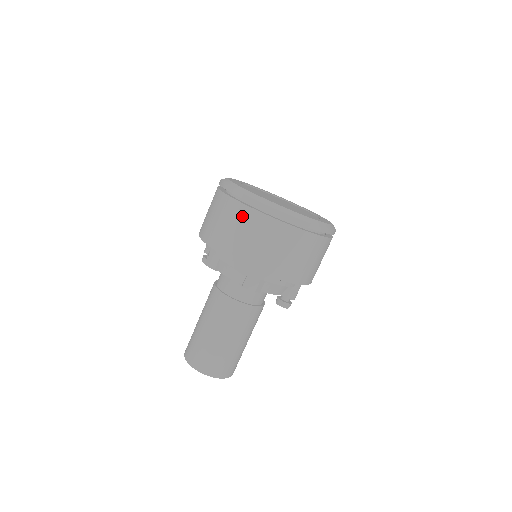
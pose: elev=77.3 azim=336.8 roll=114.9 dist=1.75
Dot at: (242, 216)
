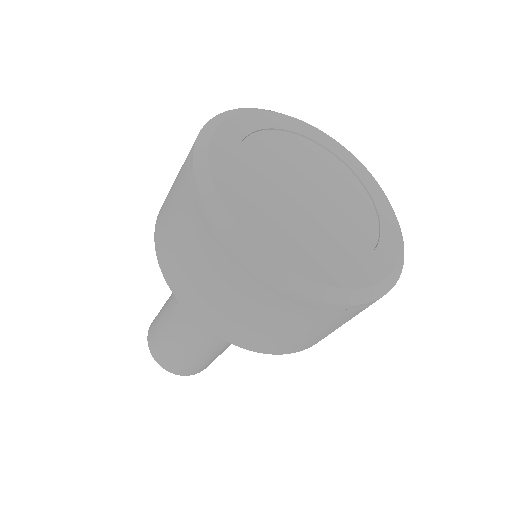
Dot at: (256, 301)
